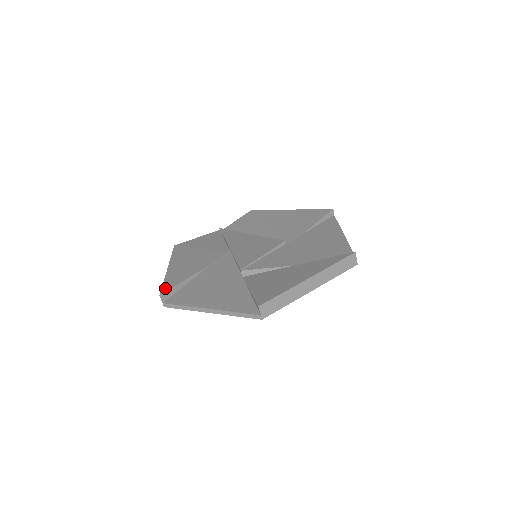
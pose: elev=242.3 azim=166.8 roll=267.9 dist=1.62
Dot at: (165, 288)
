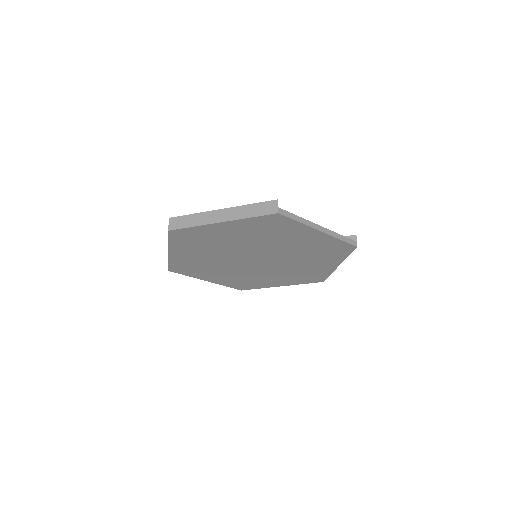
Dot at: occluded
